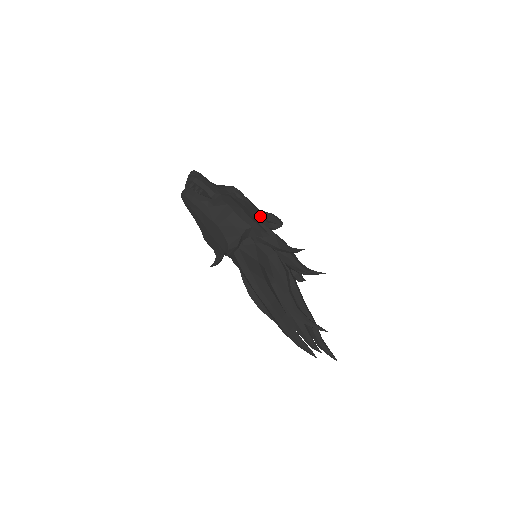
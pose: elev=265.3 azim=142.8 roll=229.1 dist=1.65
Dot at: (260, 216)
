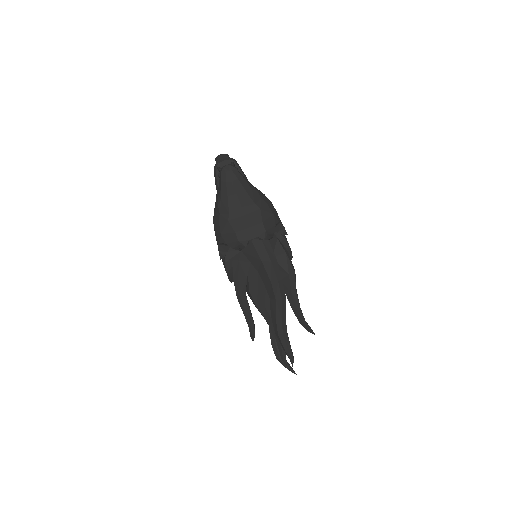
Dot at: occluded
